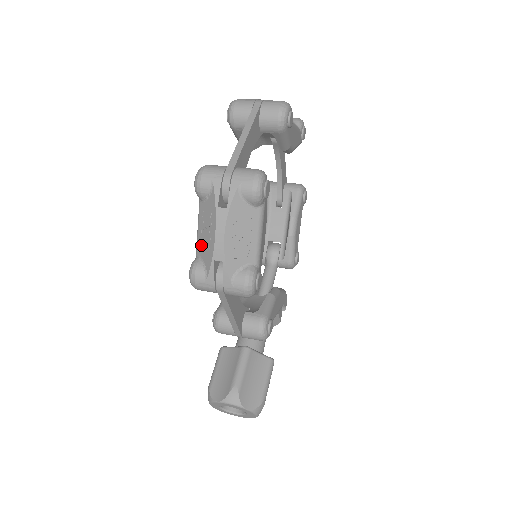
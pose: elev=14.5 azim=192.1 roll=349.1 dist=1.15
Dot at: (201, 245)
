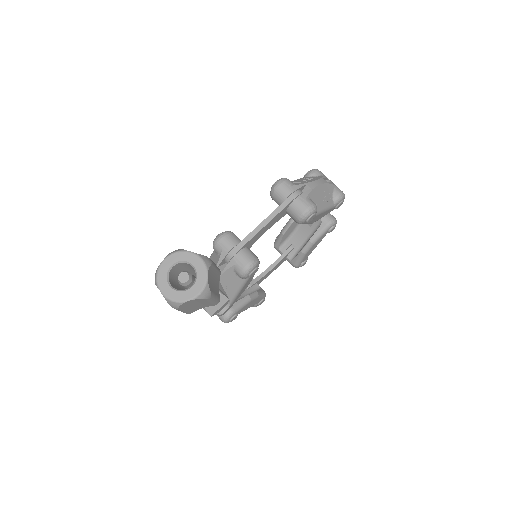
Dot at: (295, 181)
